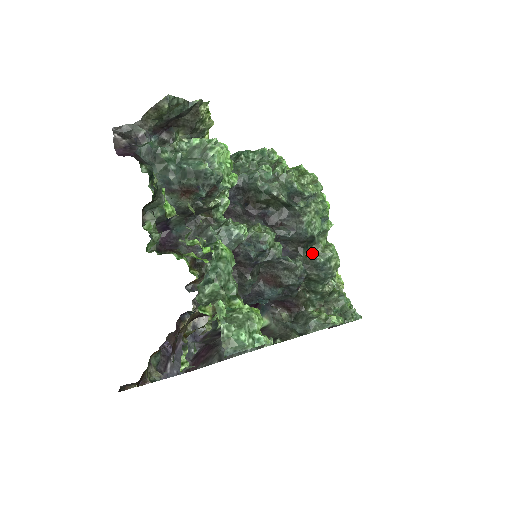
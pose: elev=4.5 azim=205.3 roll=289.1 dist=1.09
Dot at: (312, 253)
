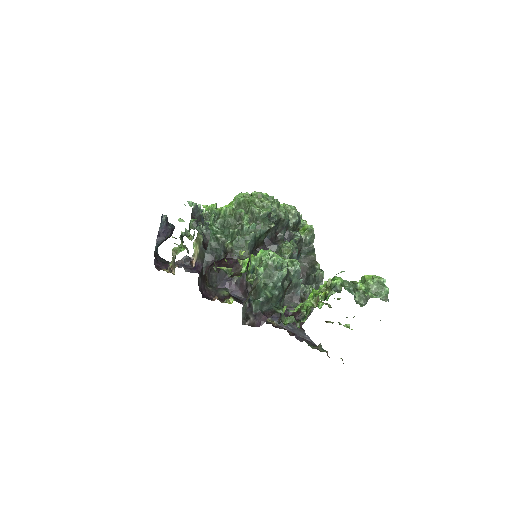
Dot at: (290, 222)
